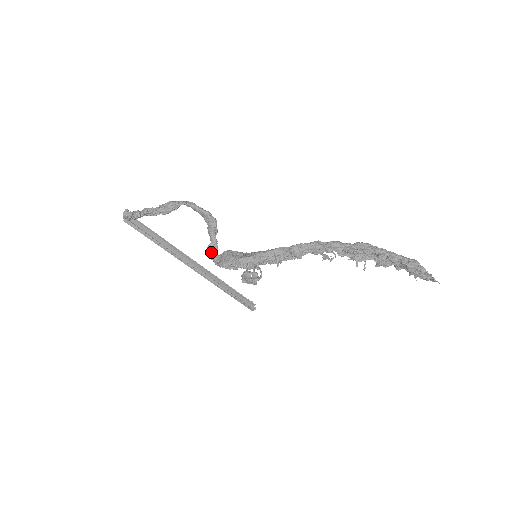
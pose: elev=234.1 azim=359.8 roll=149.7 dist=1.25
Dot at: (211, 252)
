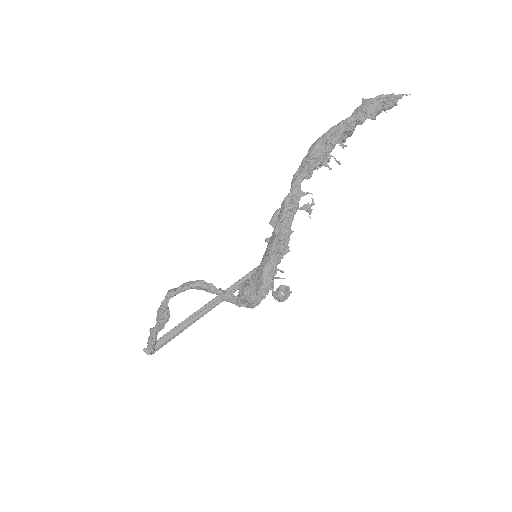
Dot at: (230, 301)
